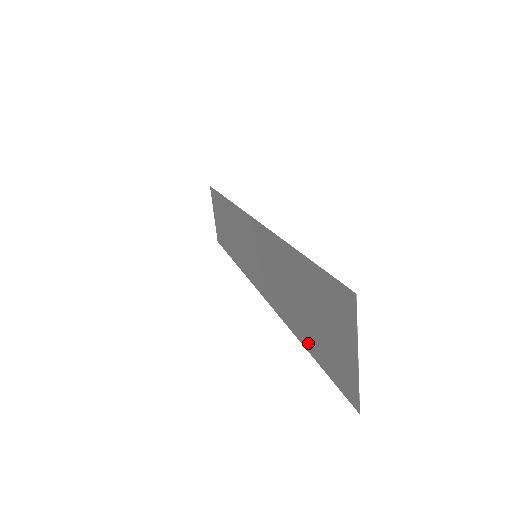
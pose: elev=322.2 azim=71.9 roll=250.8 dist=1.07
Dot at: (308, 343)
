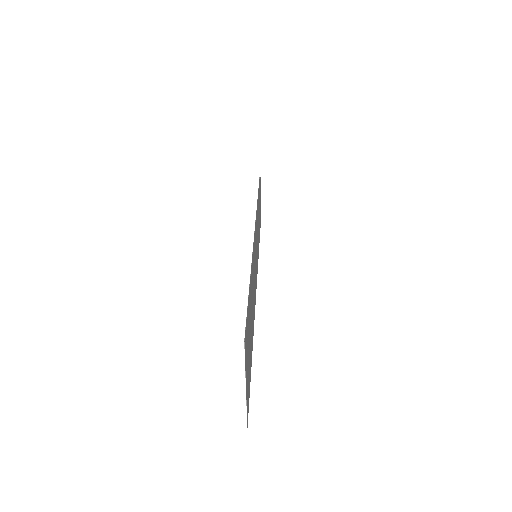
Dot at: (251, 352)
